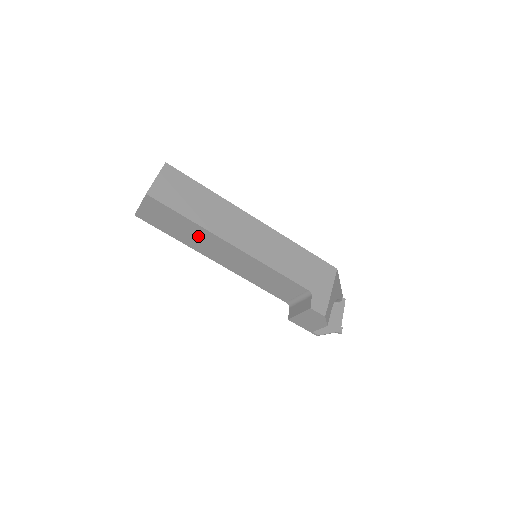
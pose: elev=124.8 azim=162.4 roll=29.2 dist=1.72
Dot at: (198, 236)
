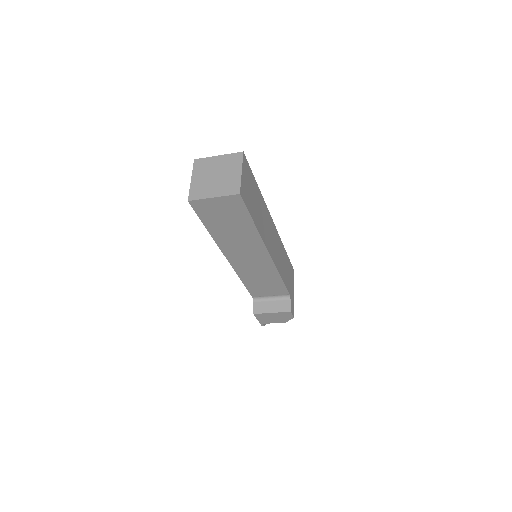
Dot at: (242, 238)
